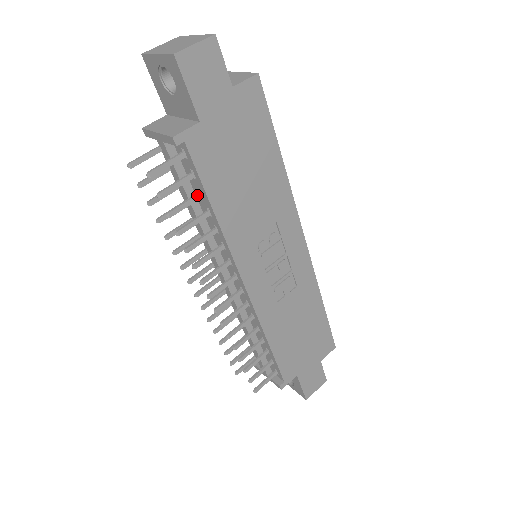
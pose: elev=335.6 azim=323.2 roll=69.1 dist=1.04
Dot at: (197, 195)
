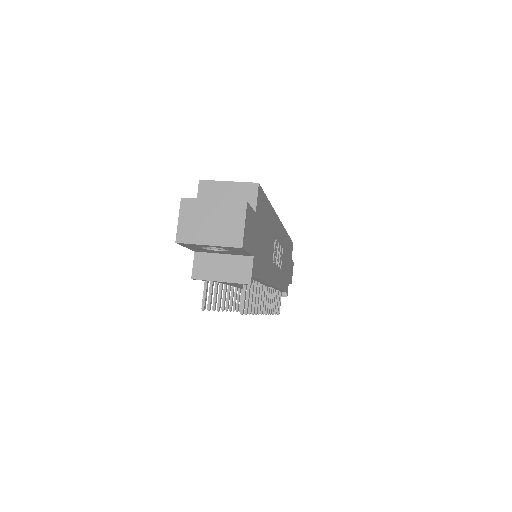
Dot at: (253, 285)
